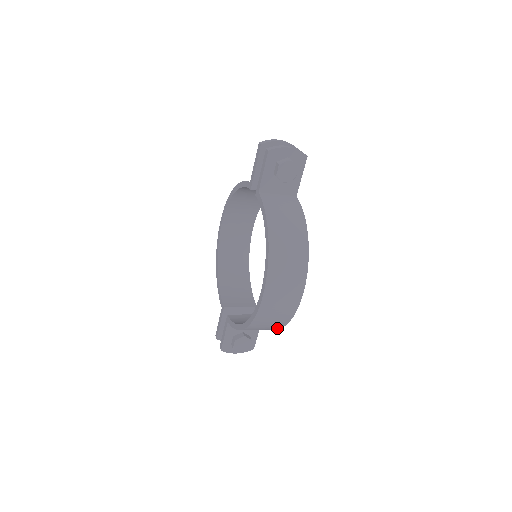
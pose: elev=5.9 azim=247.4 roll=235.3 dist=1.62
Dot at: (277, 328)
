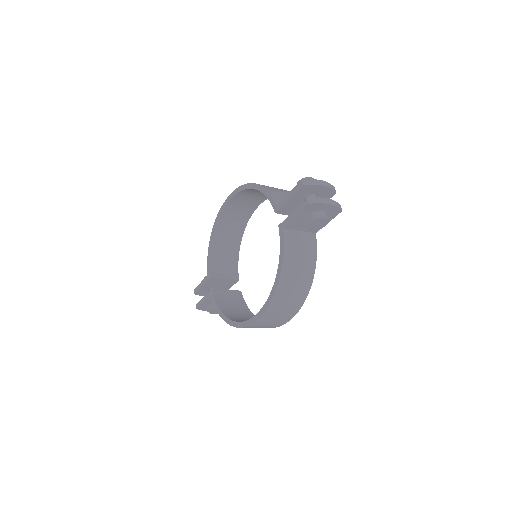
Dot at: occluded
